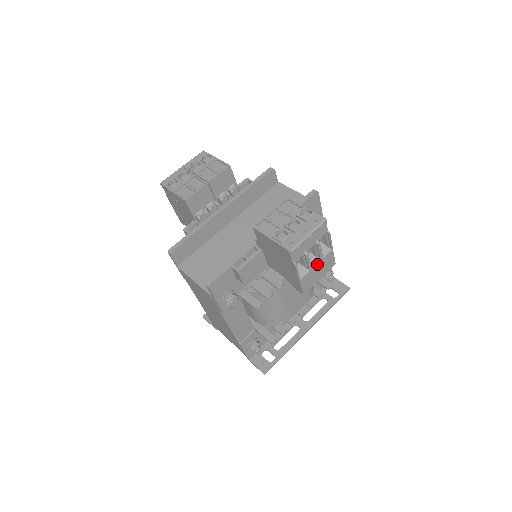
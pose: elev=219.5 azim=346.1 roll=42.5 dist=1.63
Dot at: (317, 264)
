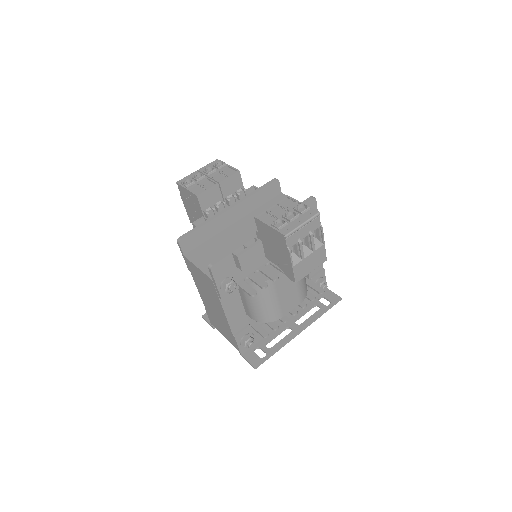
Dot at: (309, 255)
